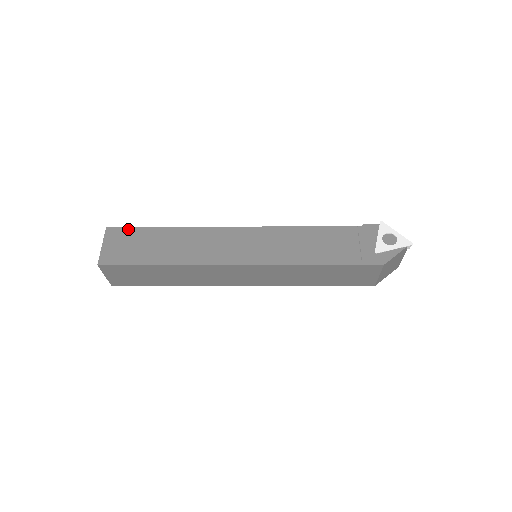
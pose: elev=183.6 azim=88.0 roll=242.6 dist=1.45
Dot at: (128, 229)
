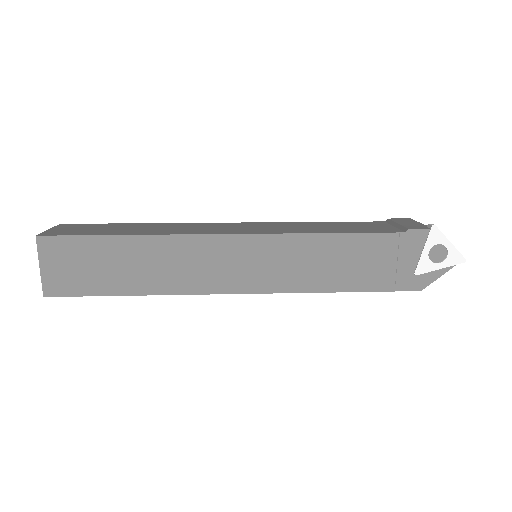
Dot at: (70, 239)
